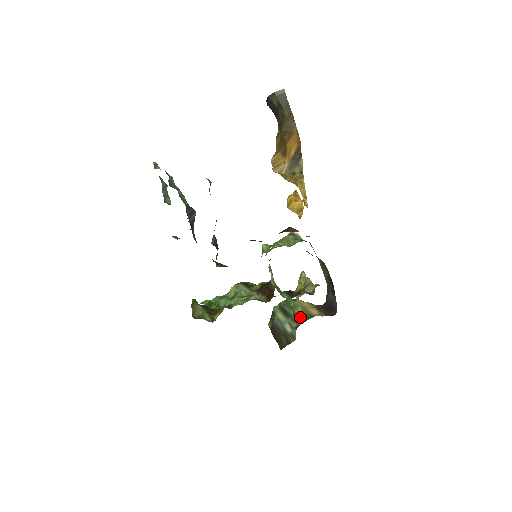
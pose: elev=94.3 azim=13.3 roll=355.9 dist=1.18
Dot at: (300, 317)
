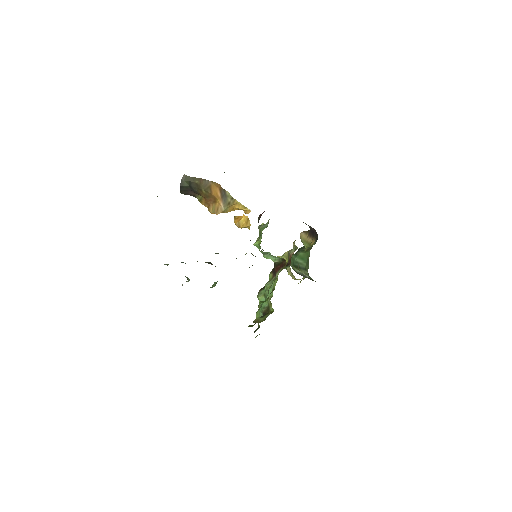
Dot at: (305, 265)
